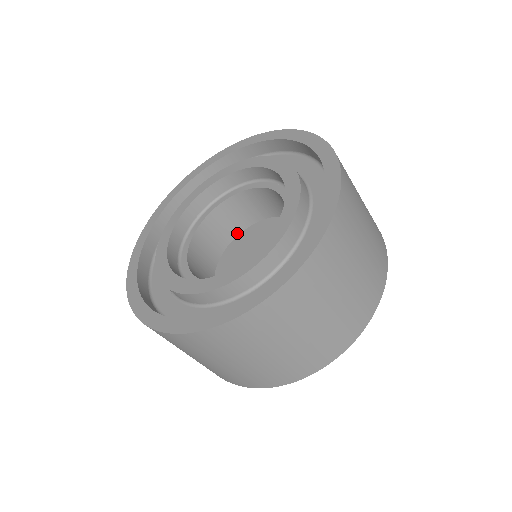
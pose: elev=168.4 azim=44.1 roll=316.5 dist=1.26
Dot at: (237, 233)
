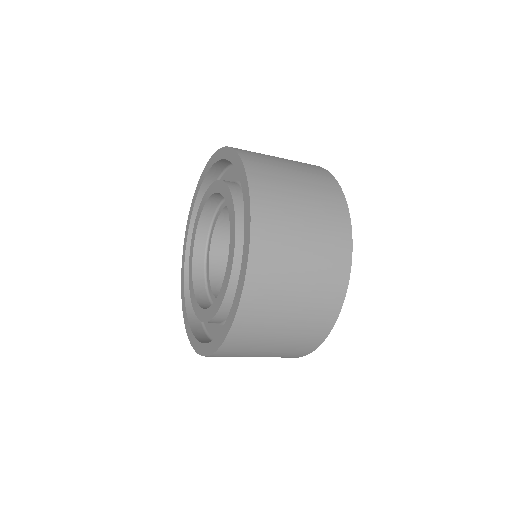
Dot at: occluded
